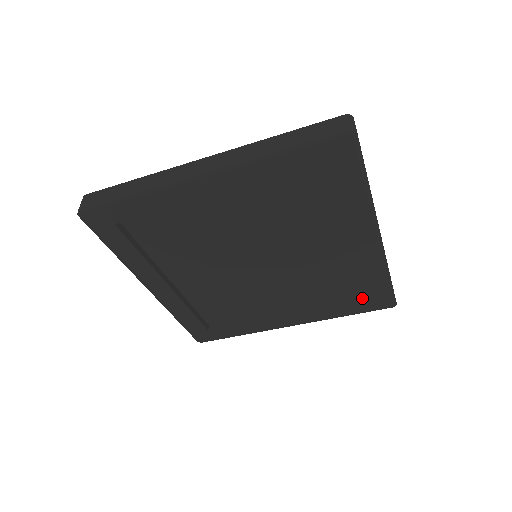
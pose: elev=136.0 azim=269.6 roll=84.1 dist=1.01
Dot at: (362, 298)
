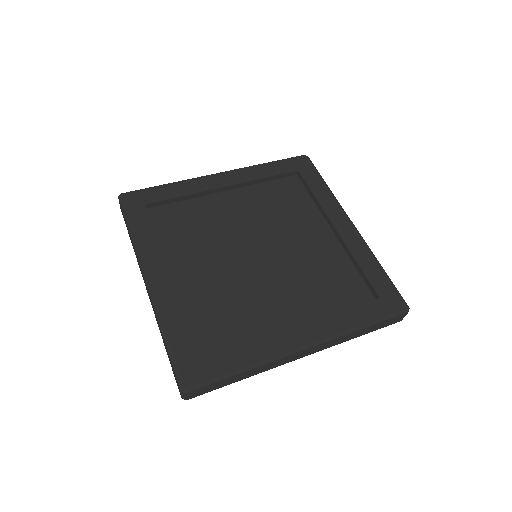
Dot at: (370, 302)
